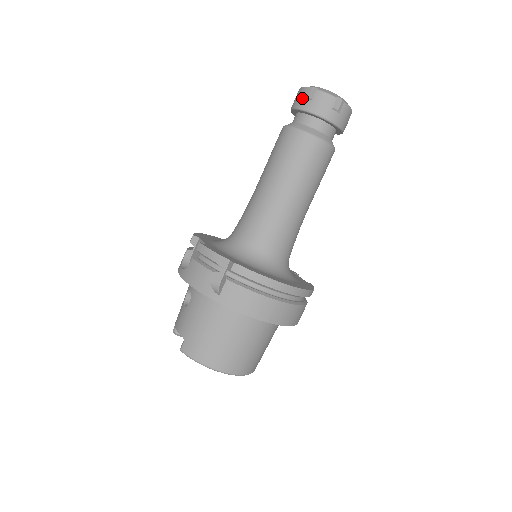
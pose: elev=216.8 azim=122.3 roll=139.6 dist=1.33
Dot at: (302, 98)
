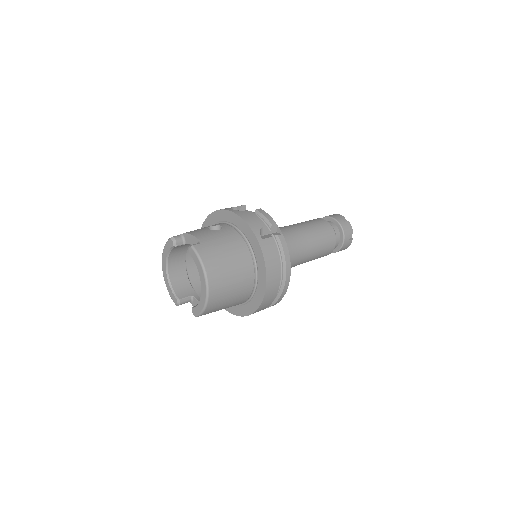
Dot at: (339, 217)
